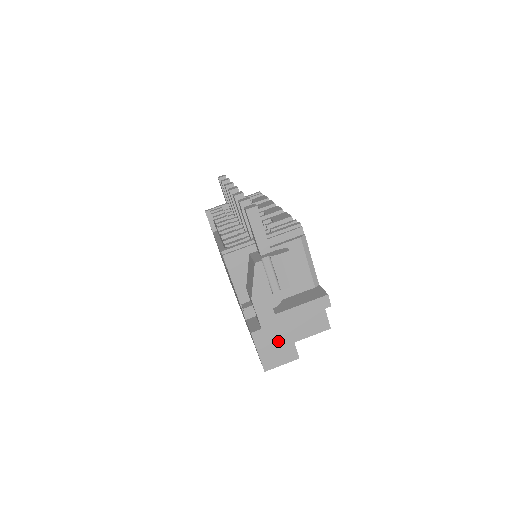
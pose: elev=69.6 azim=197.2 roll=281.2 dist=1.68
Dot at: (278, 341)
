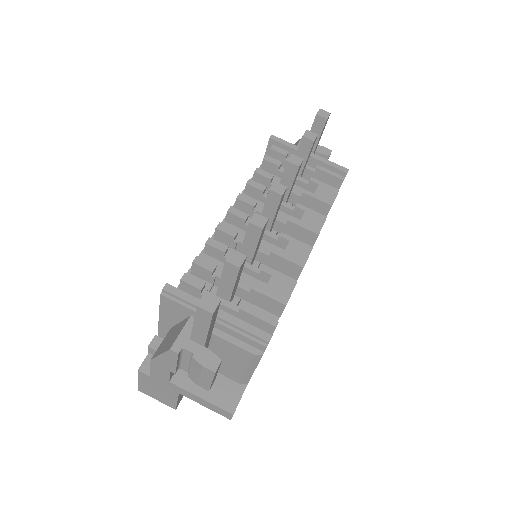
Dot at: (162, 391)
